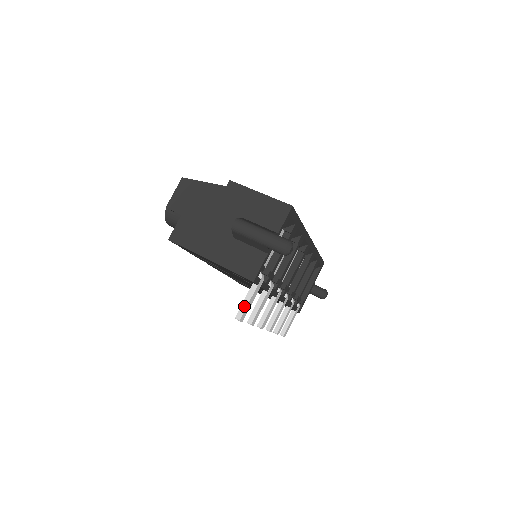
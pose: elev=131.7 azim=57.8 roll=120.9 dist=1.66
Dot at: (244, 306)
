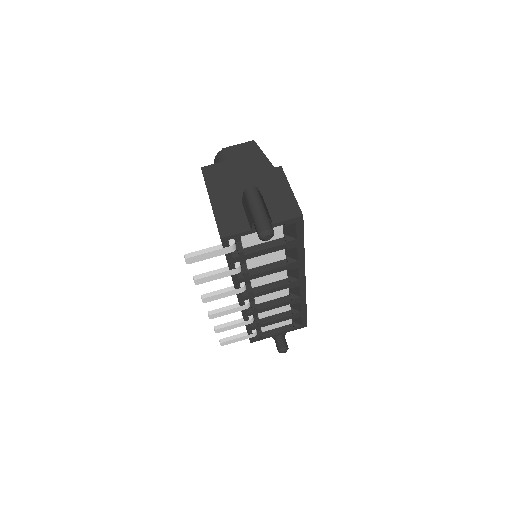
Dot at: (199, 253)
